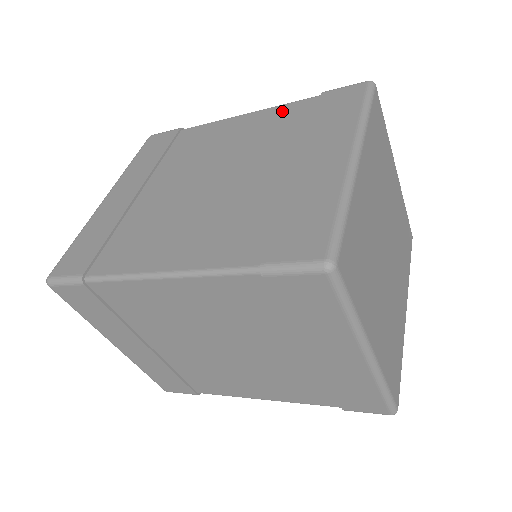
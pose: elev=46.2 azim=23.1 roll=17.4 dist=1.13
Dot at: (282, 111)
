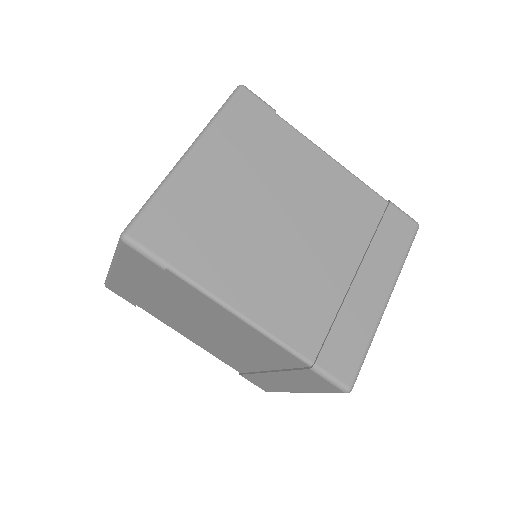
Dot at: (360, 191)
